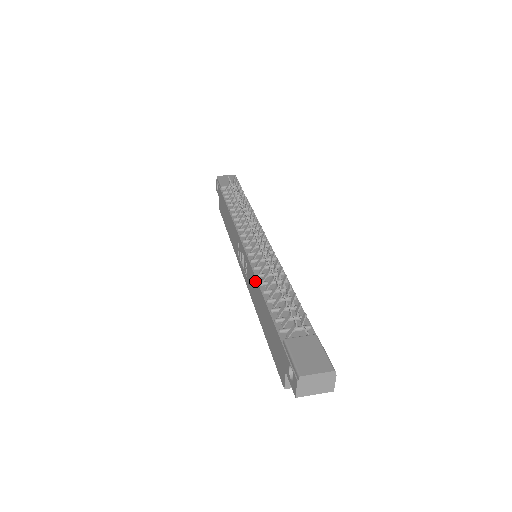
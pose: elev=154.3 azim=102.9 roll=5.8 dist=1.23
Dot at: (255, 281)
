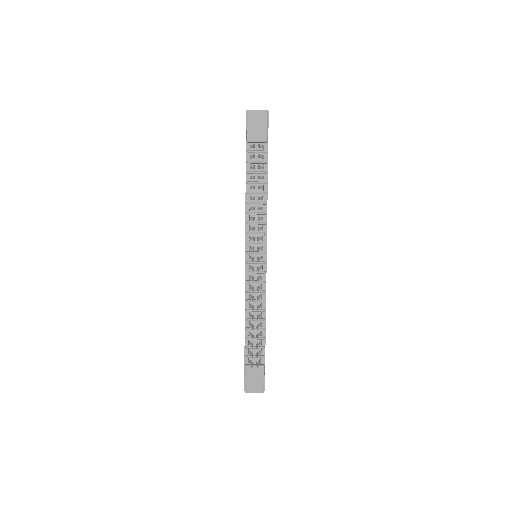
Dot at: (245, 300)
